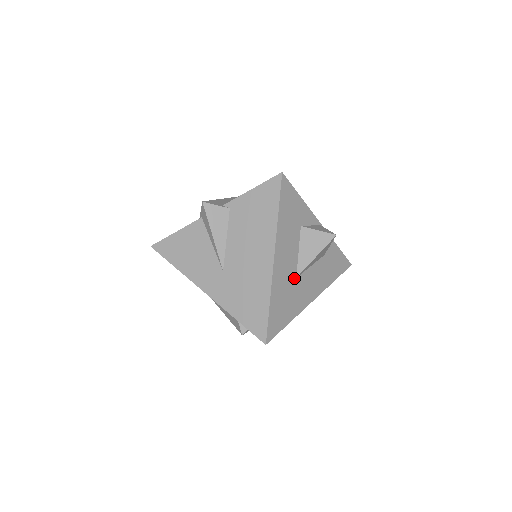
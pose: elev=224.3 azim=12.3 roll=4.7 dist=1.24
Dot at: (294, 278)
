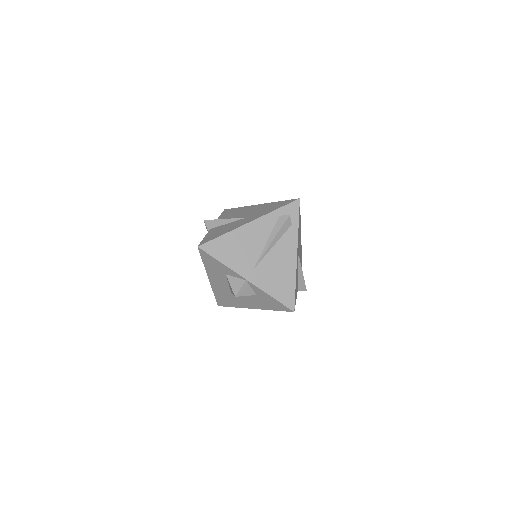
Dot at: (230, 293)
